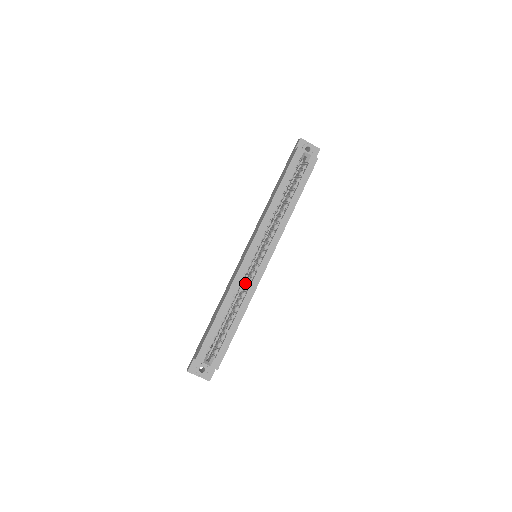
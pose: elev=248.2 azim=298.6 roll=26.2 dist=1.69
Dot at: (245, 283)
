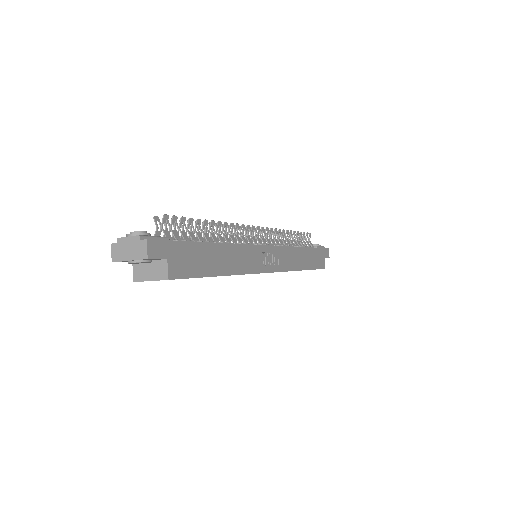
Dot at: occluded
